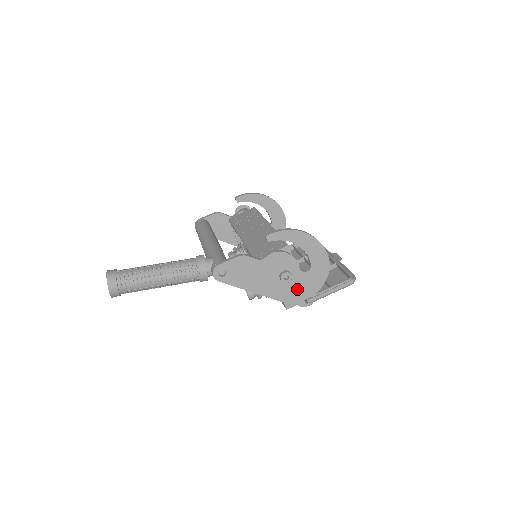
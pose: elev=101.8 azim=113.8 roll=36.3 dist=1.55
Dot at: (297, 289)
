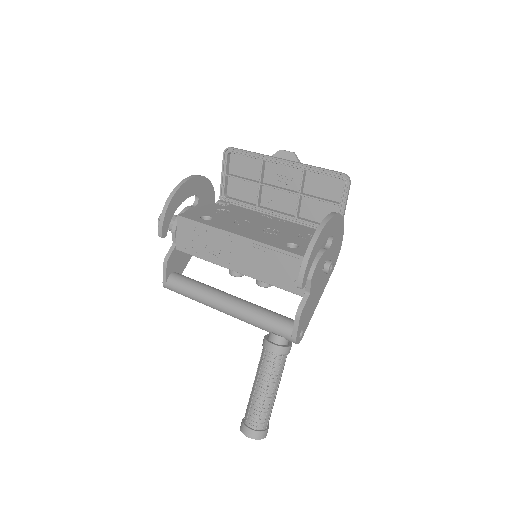
Dot at: (335, 252)
